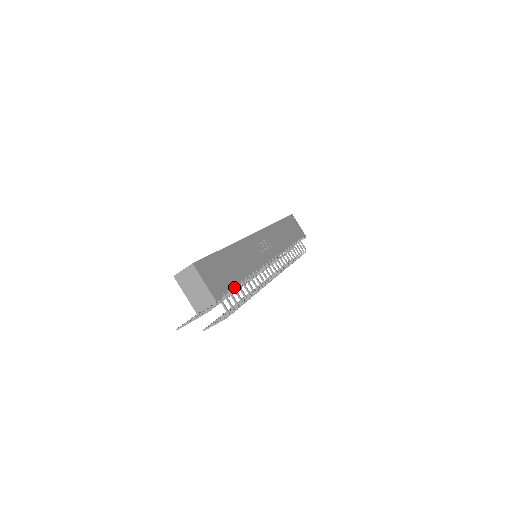
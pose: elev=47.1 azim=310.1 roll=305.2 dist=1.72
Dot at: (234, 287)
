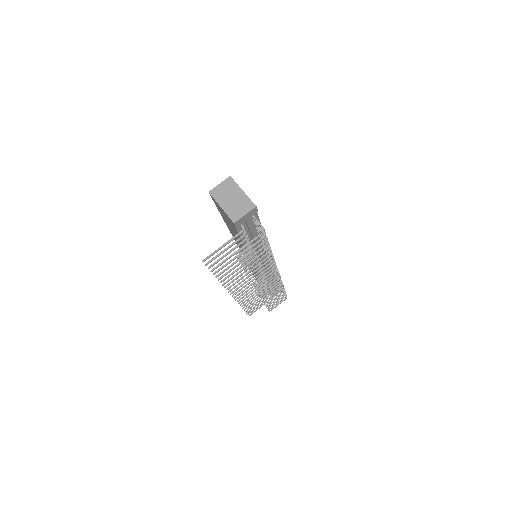
Dot at: (258, 229)
